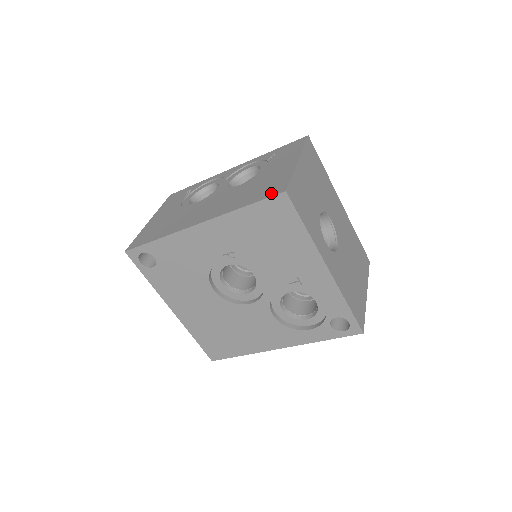
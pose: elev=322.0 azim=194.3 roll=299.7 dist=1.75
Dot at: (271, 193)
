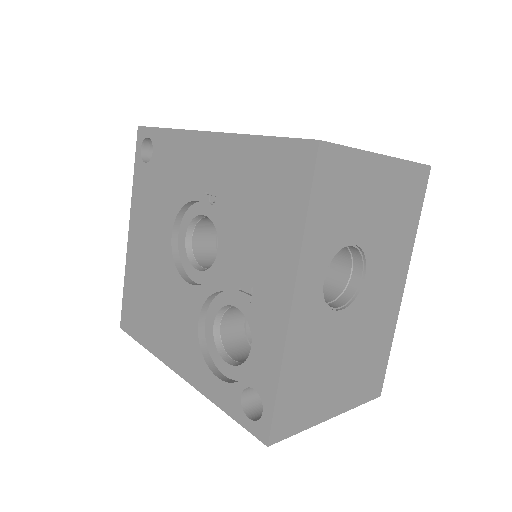
Dot at: occluded
